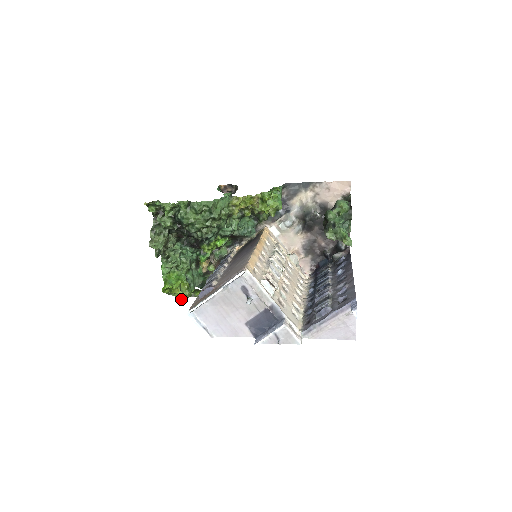
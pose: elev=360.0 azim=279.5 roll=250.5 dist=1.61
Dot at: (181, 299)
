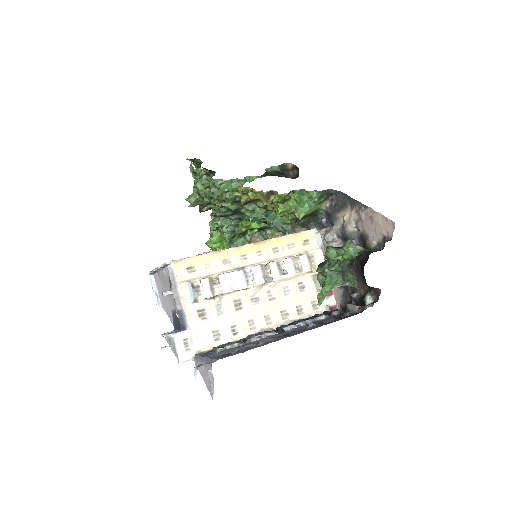
Dot at: occluded
